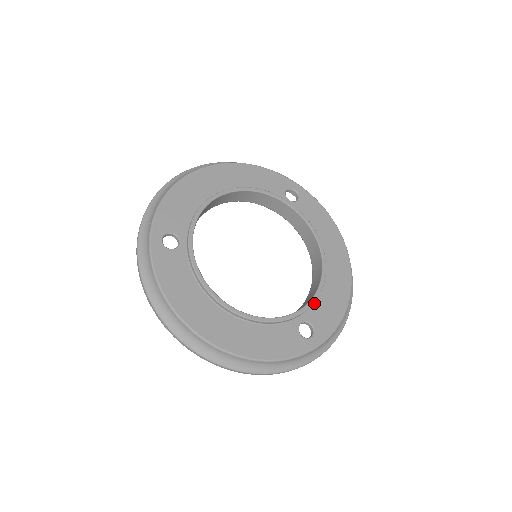
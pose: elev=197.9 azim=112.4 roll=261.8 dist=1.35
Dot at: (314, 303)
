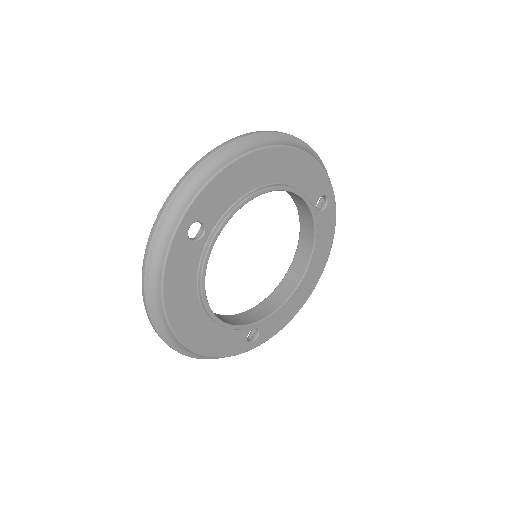
Dot at: occluded
